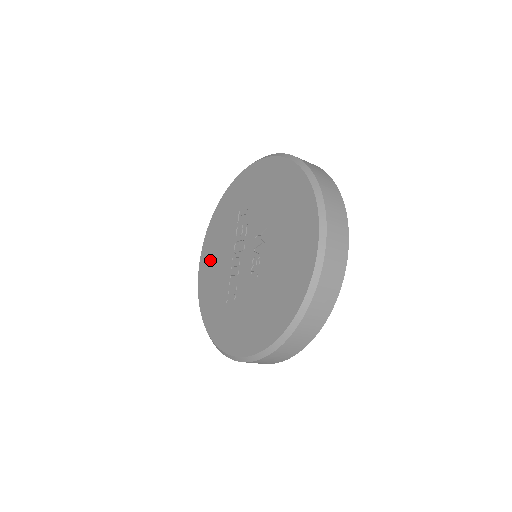
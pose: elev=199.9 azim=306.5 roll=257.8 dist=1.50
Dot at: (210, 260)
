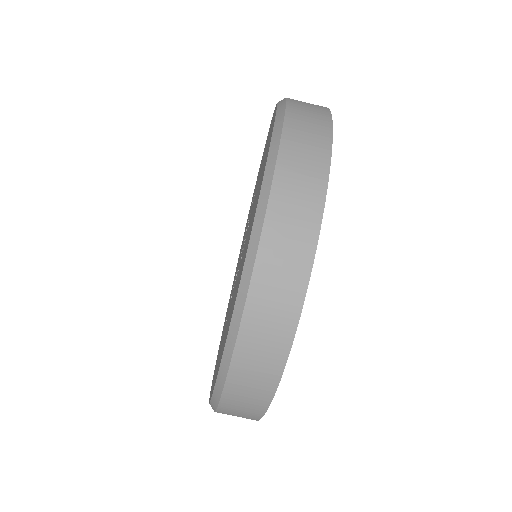
Dot at: occluded
